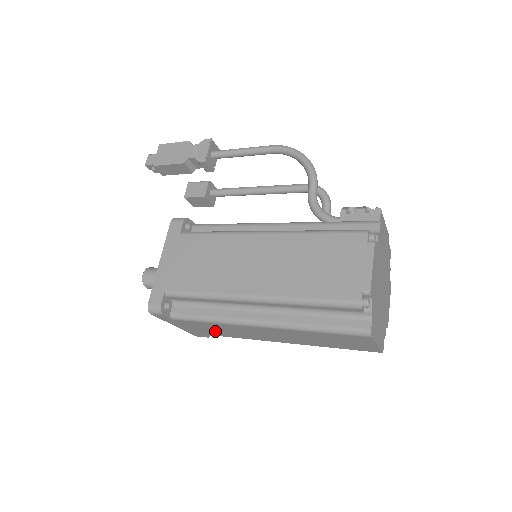
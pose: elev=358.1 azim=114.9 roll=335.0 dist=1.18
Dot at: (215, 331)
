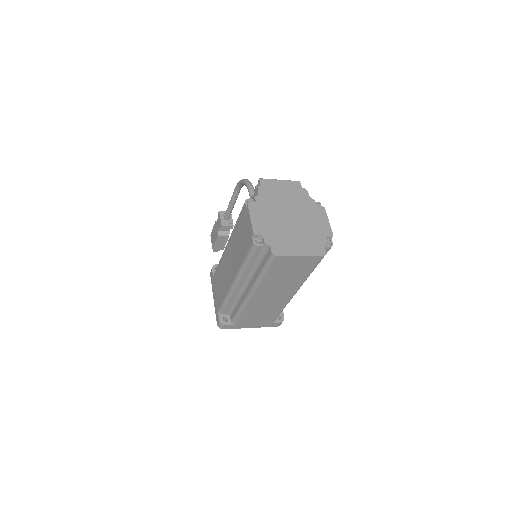
Dot at: (264, 315)
